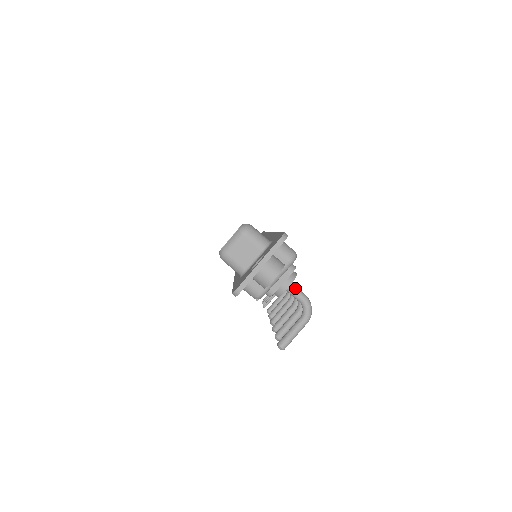
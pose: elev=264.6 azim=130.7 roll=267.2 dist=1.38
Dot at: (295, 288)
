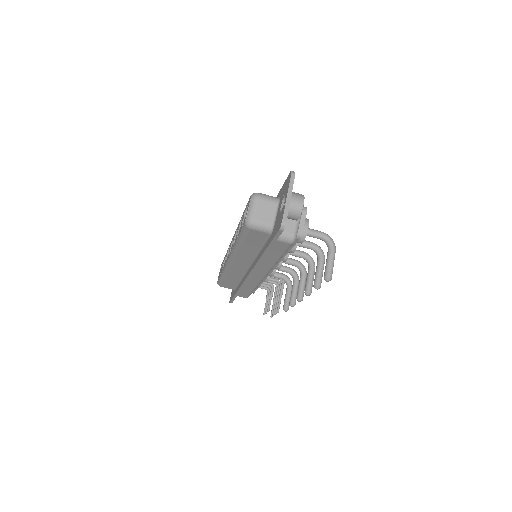
Dot at: (312, 229)
